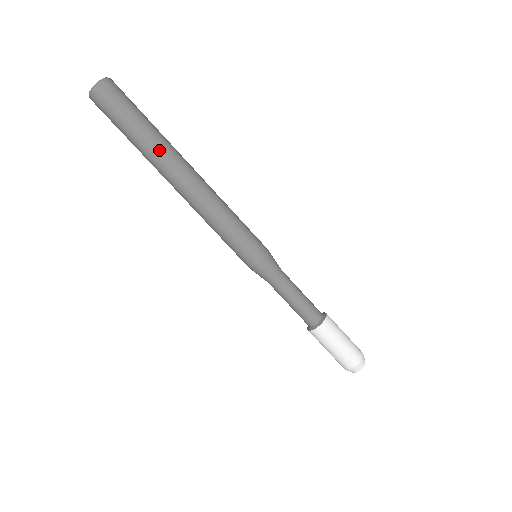
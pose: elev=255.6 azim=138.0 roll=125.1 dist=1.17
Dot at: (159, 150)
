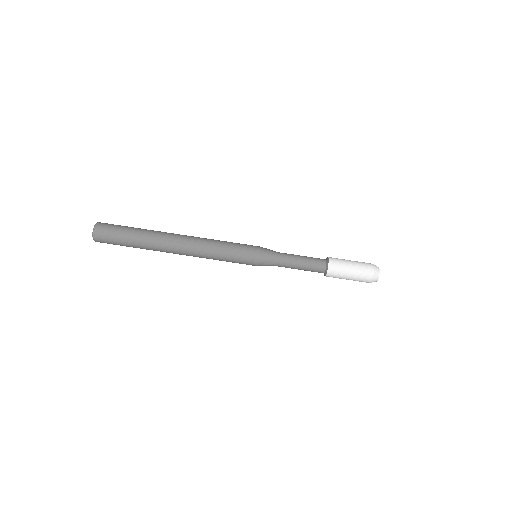
Dot at: (154, 233)
